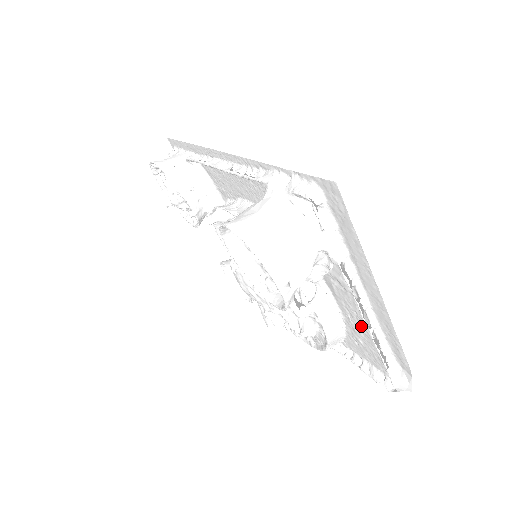
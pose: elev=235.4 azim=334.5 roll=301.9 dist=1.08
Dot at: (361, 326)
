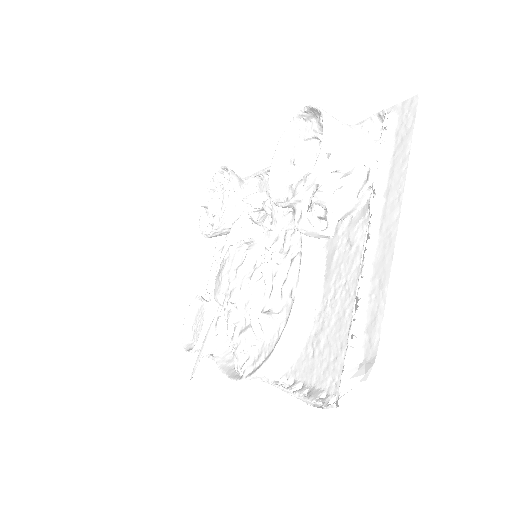
Dot at: (340, 305)
